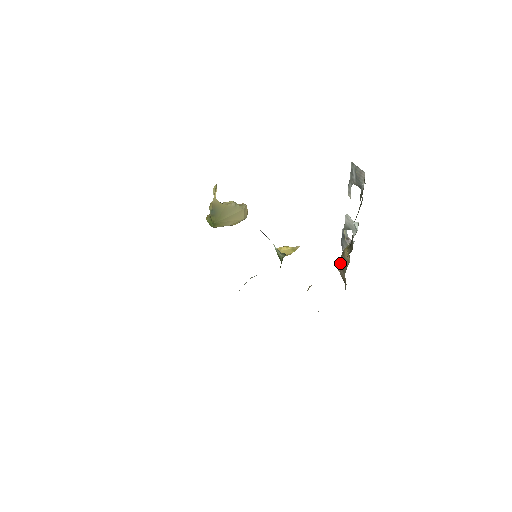
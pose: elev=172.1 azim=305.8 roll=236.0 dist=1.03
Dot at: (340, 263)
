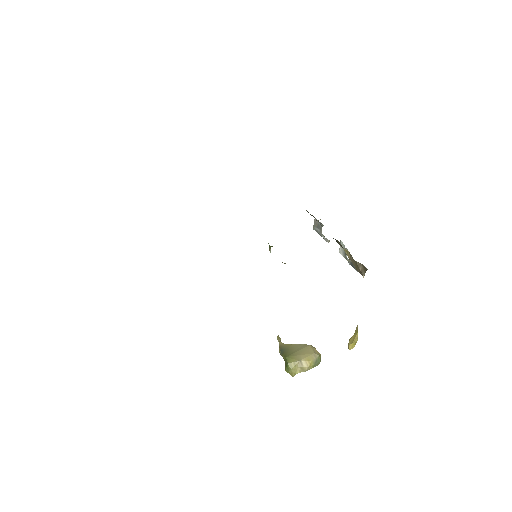
Dot at: (358, 271)
